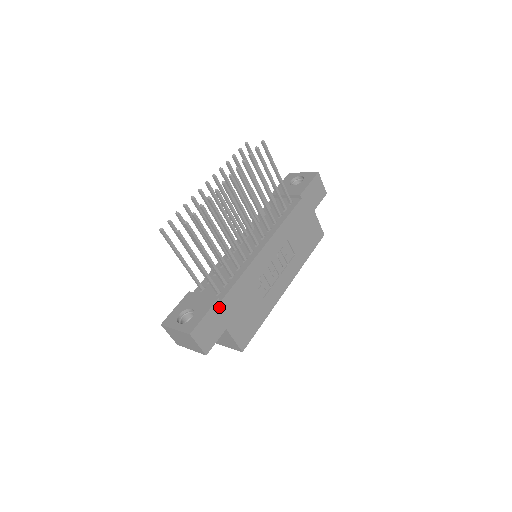
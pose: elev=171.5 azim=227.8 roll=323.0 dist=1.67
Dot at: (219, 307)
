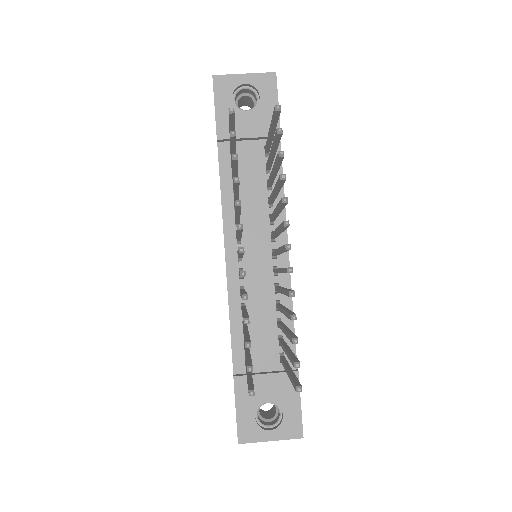
Dot at: occluded
